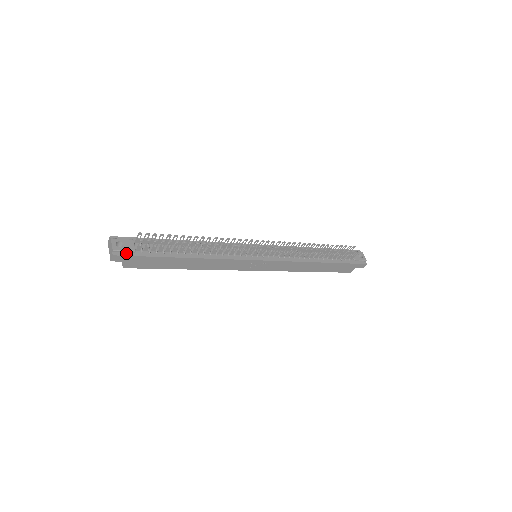
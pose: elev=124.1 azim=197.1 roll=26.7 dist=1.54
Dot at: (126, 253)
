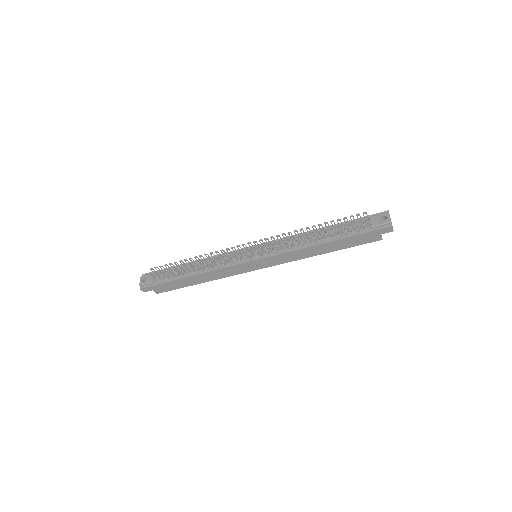
Dot at: (148, 285)
